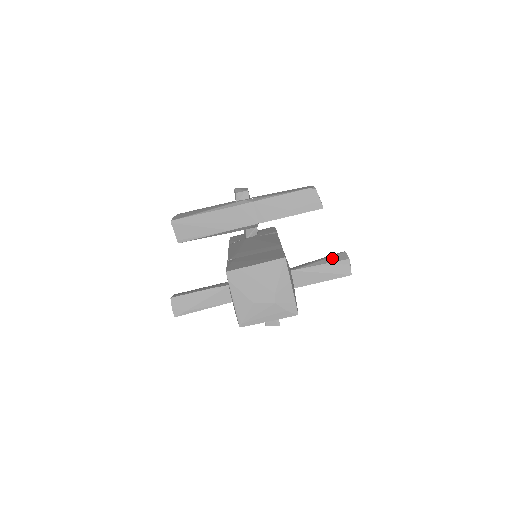
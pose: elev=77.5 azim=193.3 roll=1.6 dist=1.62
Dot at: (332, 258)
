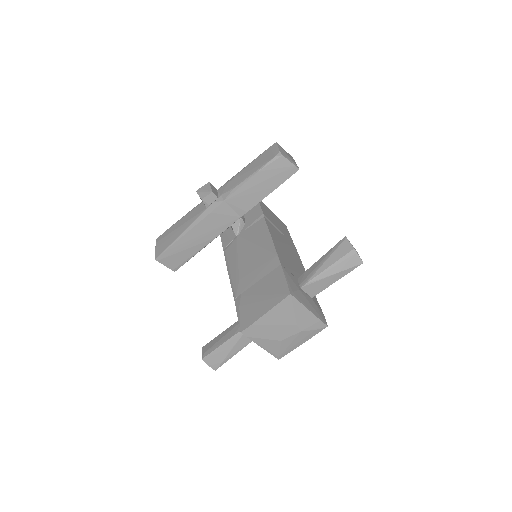
Dot at: (336, 254)
